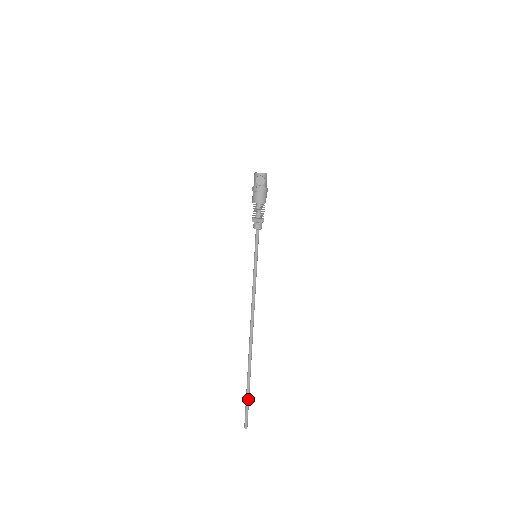
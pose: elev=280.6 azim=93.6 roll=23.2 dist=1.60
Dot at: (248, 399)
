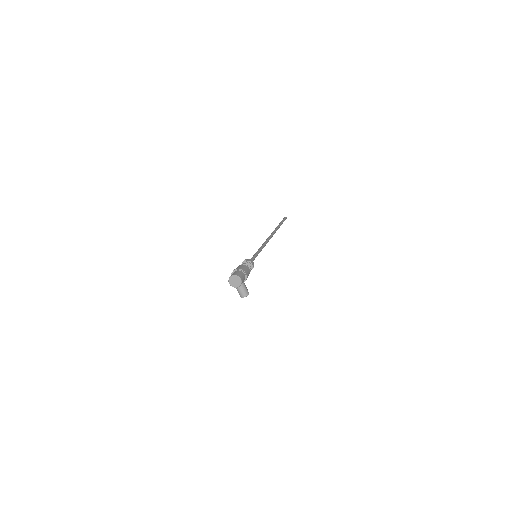
Dot at: occluded
